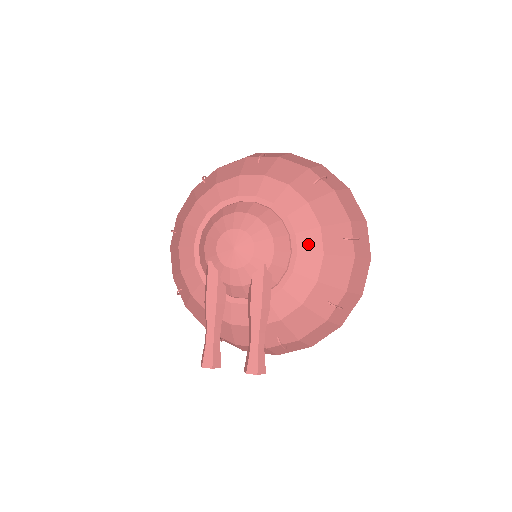
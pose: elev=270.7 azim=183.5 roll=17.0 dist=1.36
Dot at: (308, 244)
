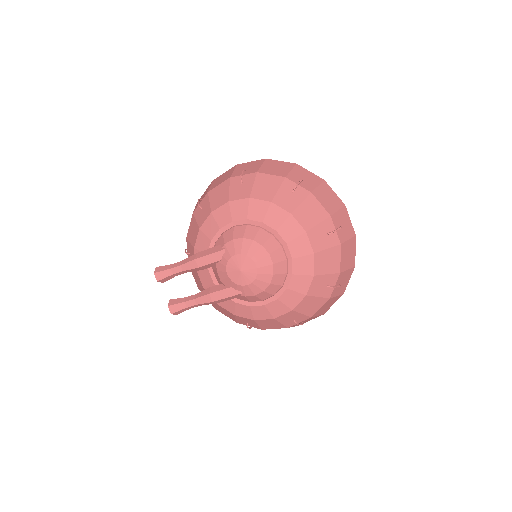
Dot at: (275, 308)
